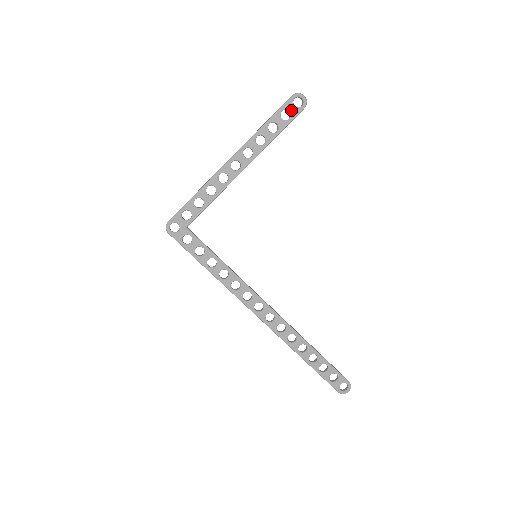
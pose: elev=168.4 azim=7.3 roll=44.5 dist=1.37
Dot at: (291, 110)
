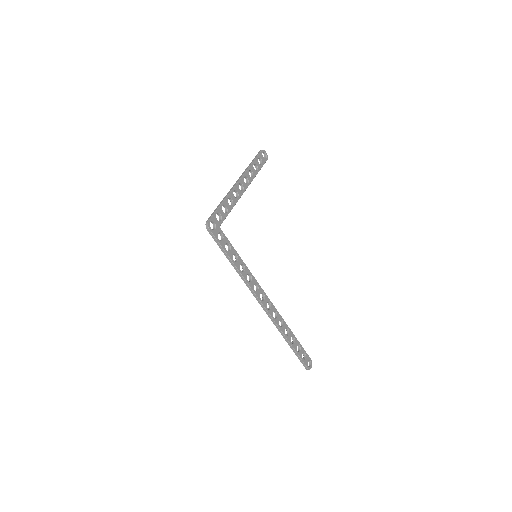
Dot at: (262, 159)
